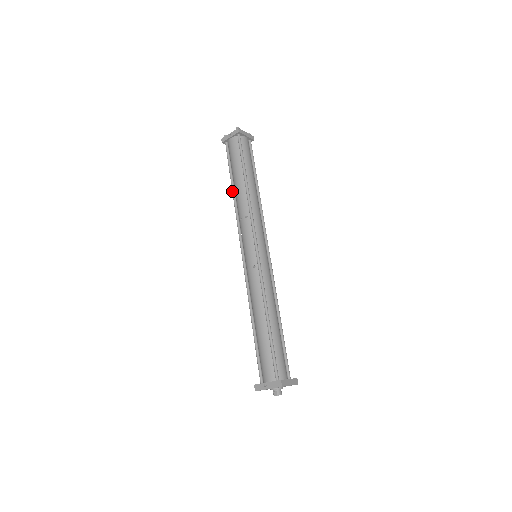
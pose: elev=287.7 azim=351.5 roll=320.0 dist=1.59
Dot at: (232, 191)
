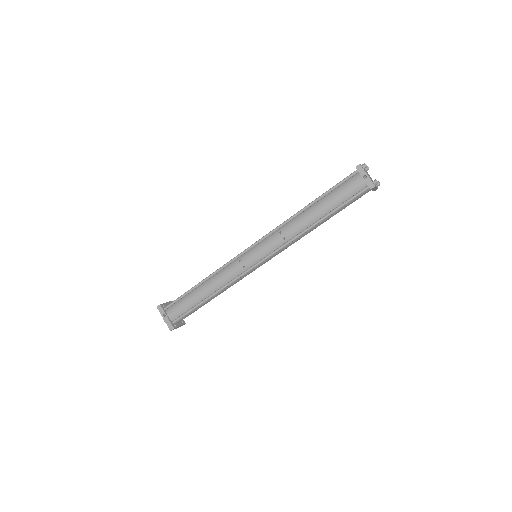
Dot at: (305, 207)
